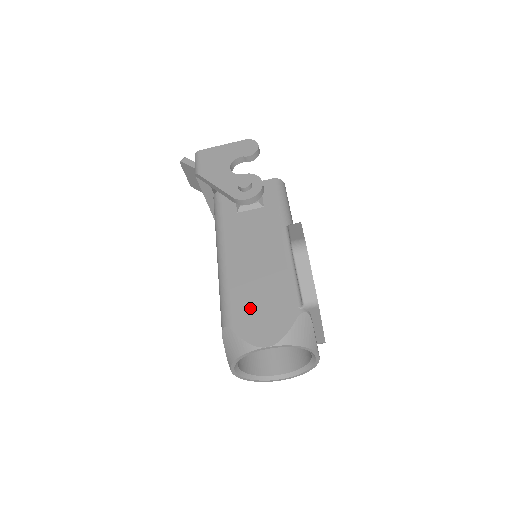
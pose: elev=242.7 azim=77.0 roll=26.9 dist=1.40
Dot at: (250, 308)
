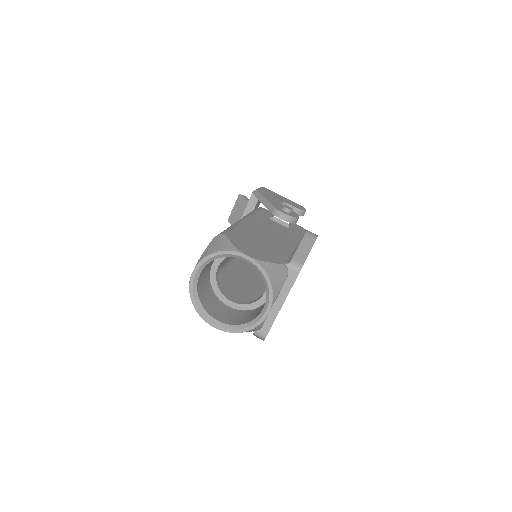
Dot at: (248, 240)
